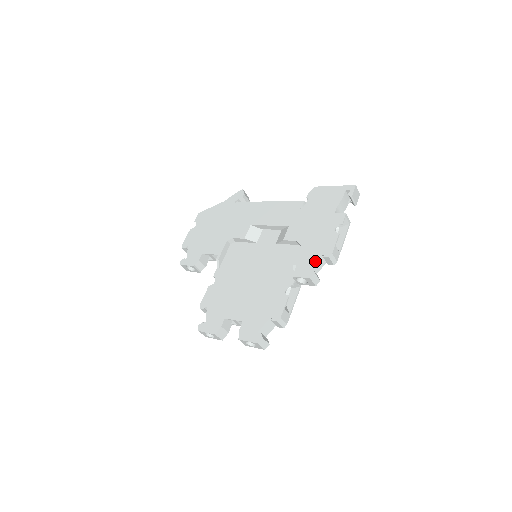
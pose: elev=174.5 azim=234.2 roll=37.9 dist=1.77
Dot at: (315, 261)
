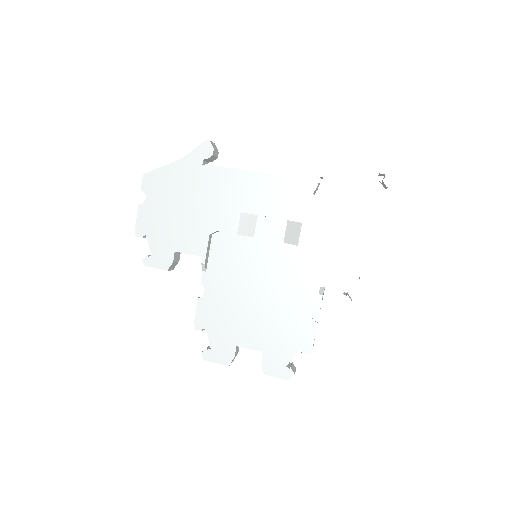
Dot at: (349, 284)
